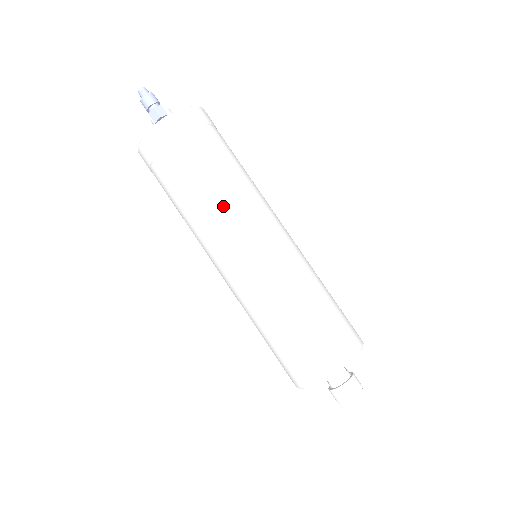
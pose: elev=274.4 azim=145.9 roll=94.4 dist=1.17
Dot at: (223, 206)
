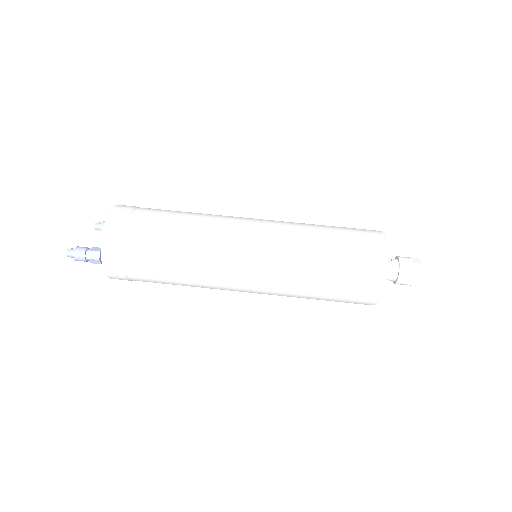
Dot at: (200, 267)
